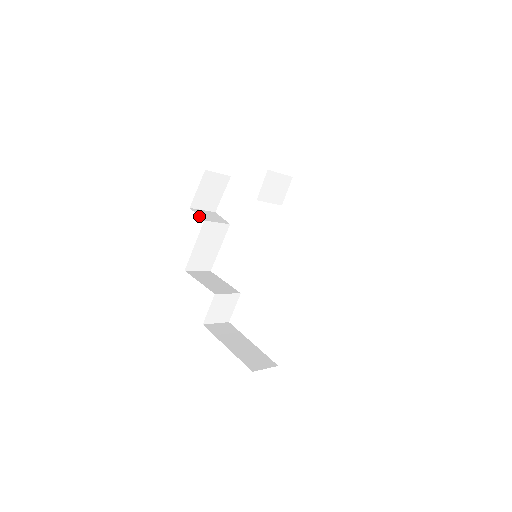
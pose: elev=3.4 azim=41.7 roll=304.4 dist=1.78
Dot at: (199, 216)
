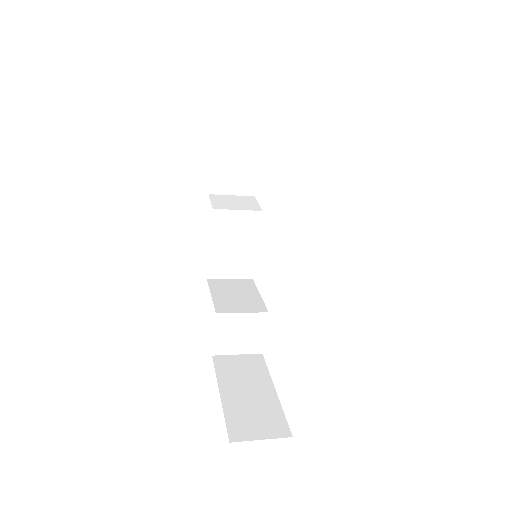
Dot at: (211, 203)
